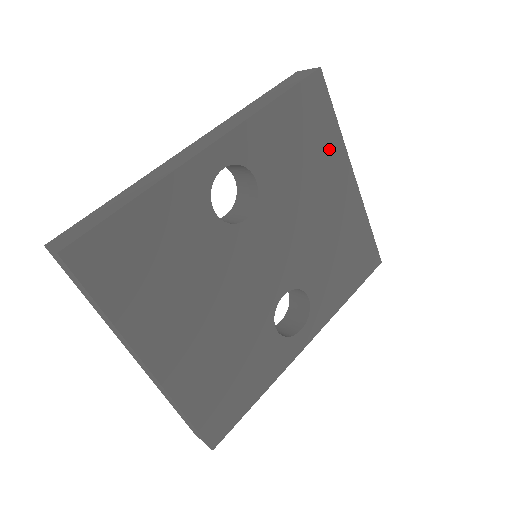
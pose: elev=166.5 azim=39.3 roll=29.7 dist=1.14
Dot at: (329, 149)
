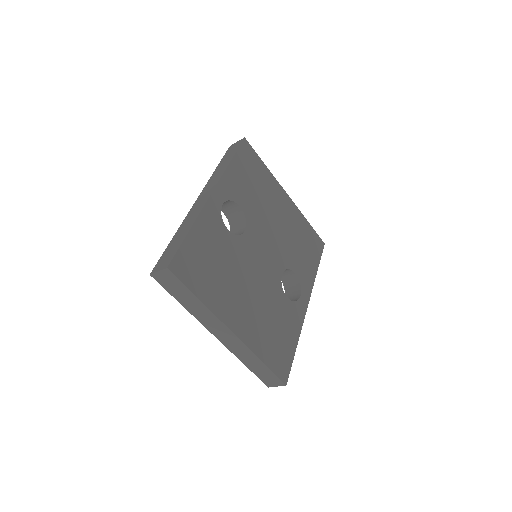
Dot at: (268, 181)
